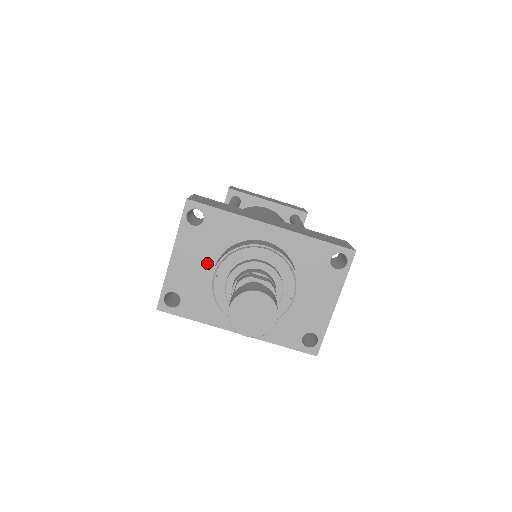
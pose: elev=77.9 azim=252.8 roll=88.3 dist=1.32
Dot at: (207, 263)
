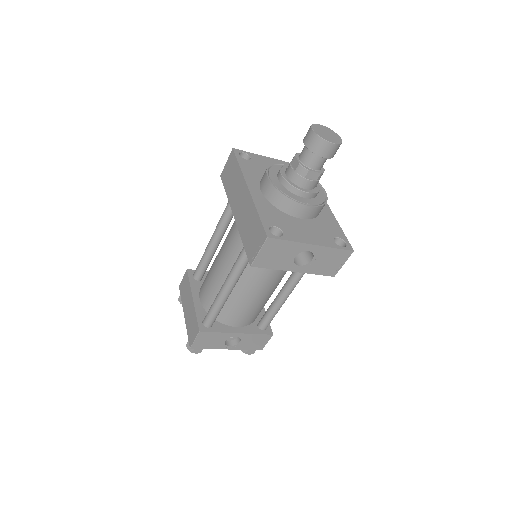
Dot at: occluded
